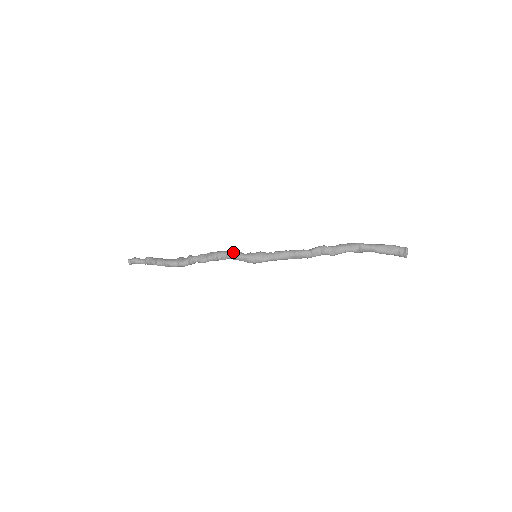
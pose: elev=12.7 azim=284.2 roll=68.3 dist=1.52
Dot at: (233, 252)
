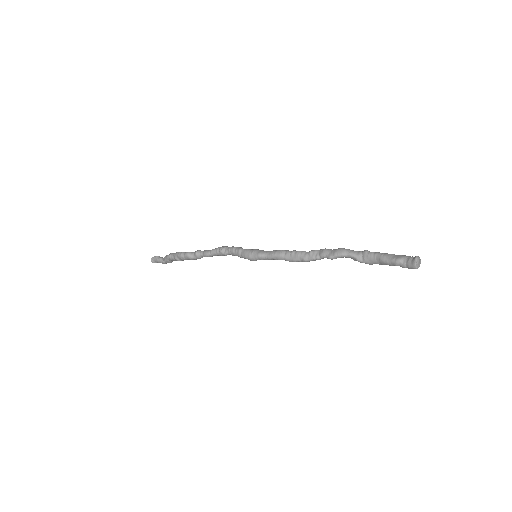
Dot at: occluded
